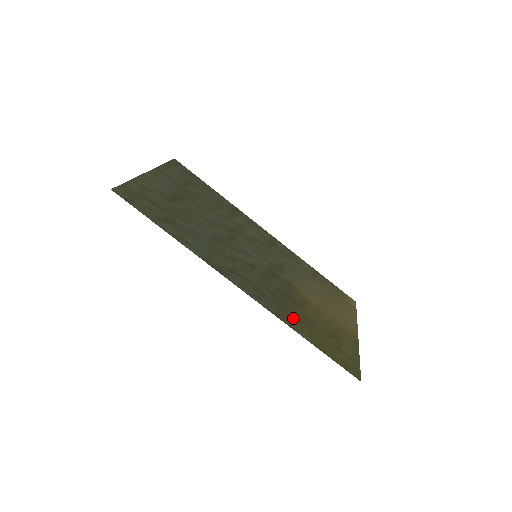
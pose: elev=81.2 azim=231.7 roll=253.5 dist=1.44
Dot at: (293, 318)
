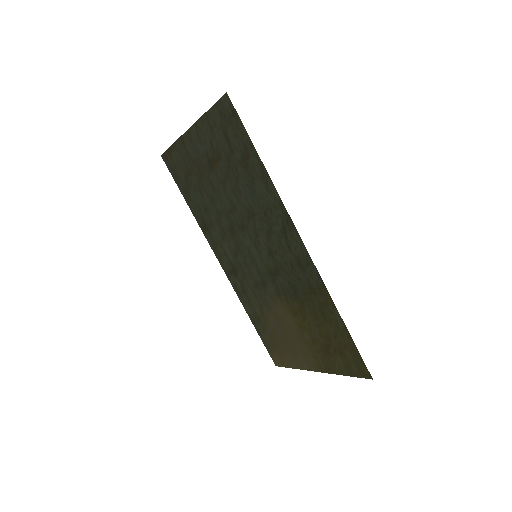
Dot at: (320, 302)
